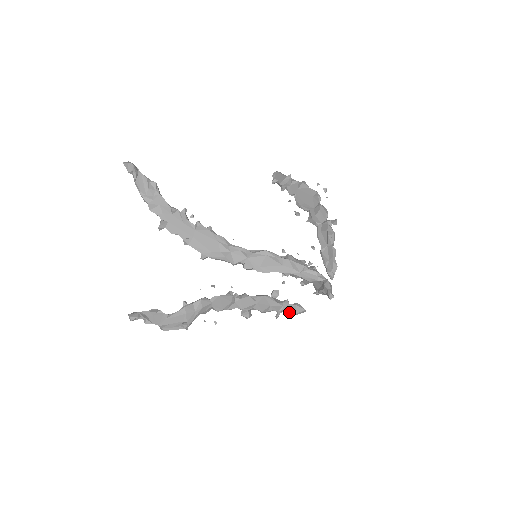
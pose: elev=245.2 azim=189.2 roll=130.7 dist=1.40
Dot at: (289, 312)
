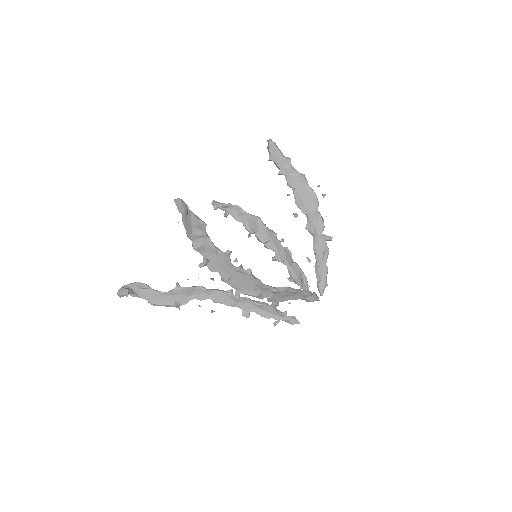
Dot at: occluded
